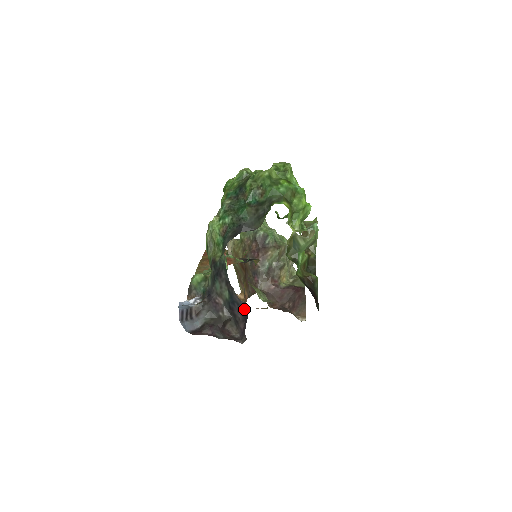
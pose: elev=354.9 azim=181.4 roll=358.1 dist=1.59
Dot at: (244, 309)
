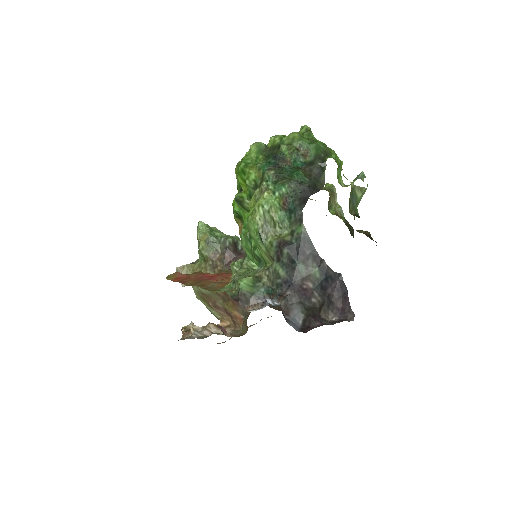
Dot at: (339, 282)
